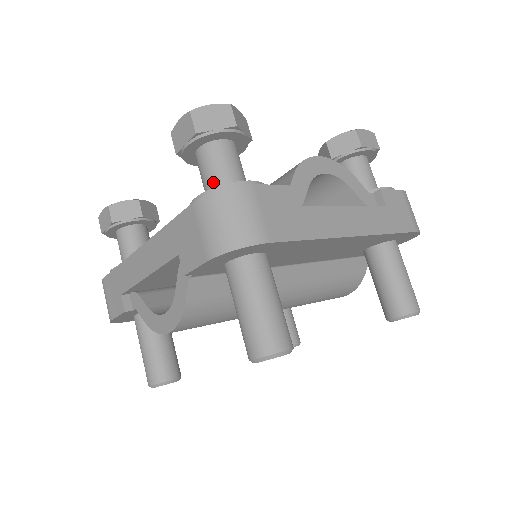
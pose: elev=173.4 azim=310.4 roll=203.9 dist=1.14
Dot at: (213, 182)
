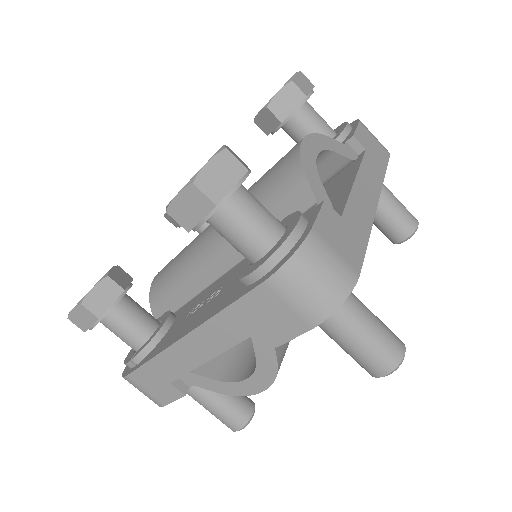
Dot at: (254, 243)
